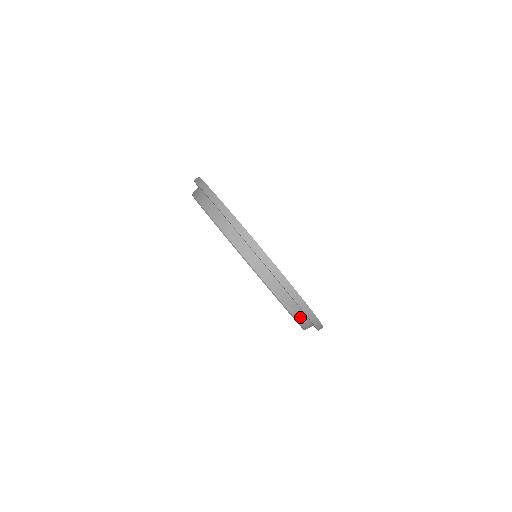
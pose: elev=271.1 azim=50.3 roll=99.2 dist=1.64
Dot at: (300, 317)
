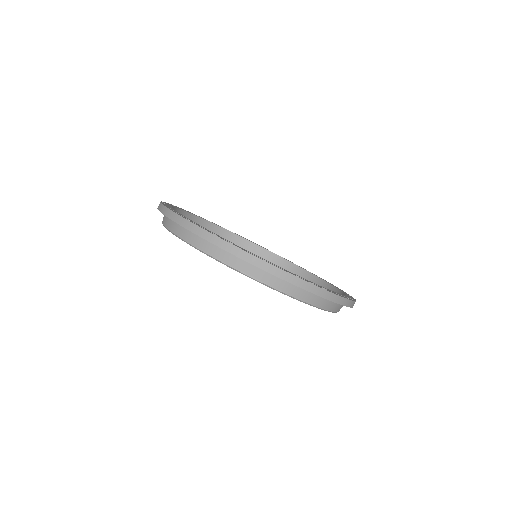
Dot at: (272, 281)
